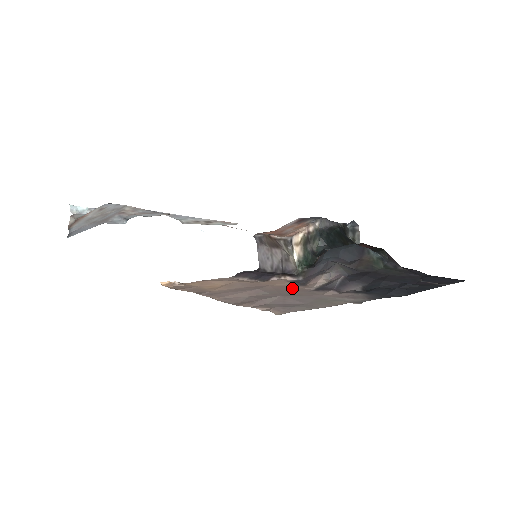
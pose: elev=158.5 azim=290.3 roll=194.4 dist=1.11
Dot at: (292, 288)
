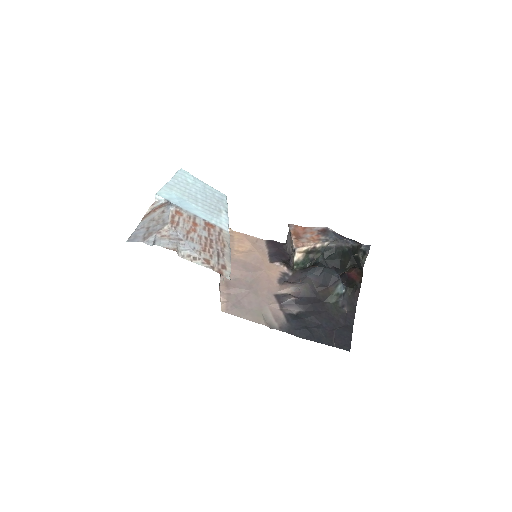
Dot at: (270, 283)
